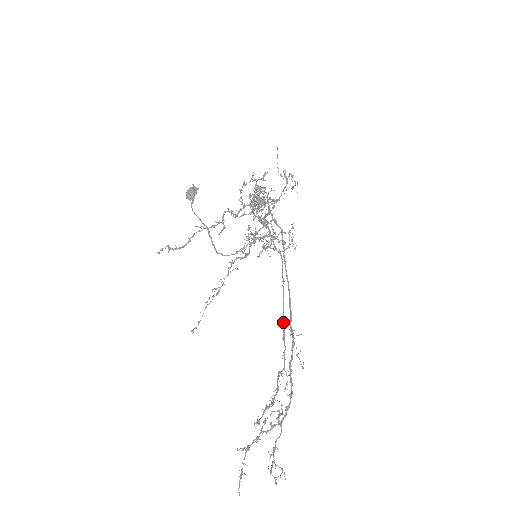
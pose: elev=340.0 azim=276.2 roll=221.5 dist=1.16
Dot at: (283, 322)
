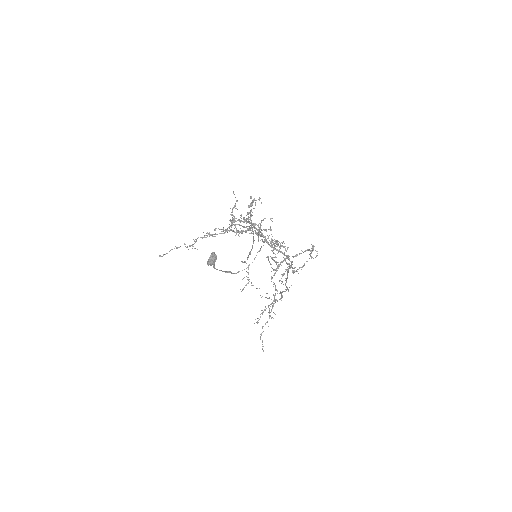
Dot at: occluded
